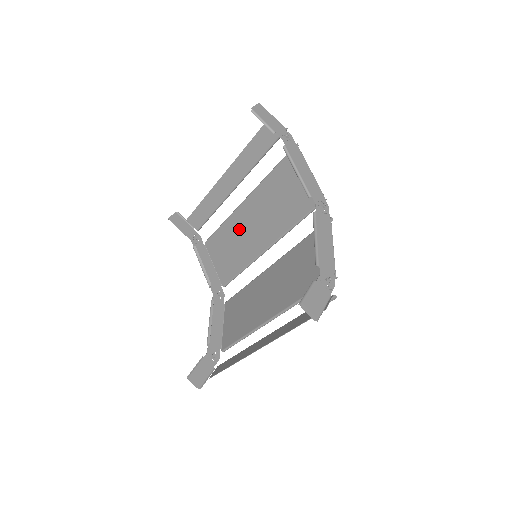
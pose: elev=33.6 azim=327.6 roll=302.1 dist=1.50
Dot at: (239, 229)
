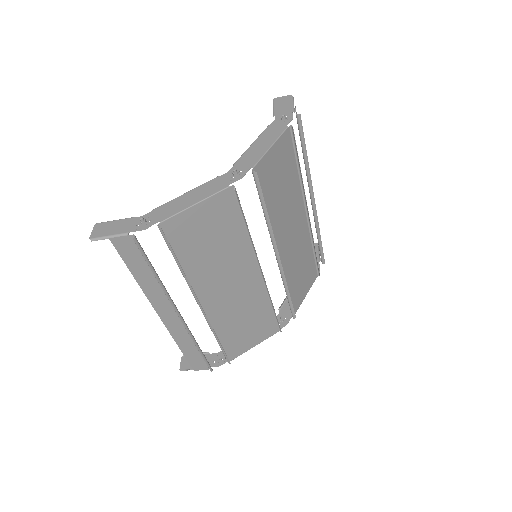
Dot at: (300, 246)
